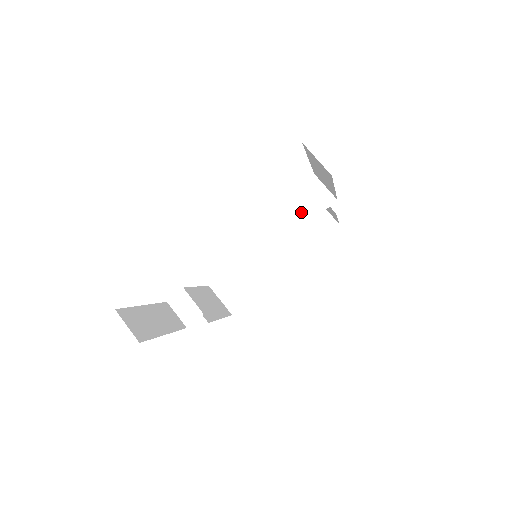
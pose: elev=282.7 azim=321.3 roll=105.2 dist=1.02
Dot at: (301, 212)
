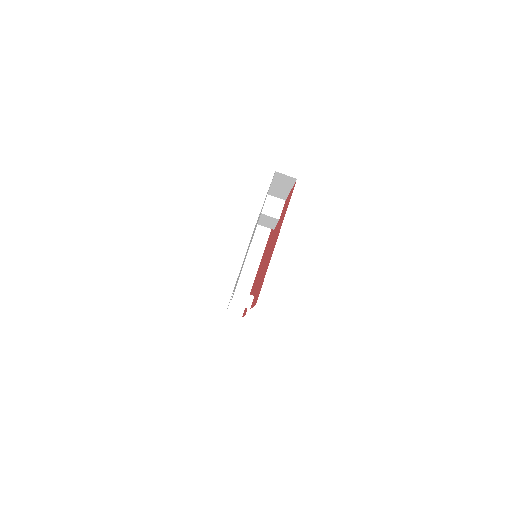
Dot at: (272, 216)
